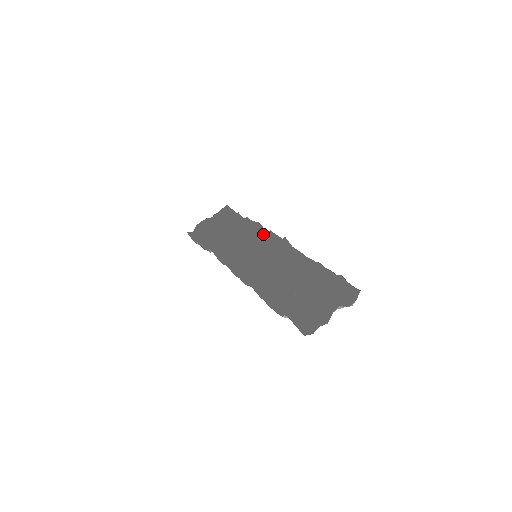
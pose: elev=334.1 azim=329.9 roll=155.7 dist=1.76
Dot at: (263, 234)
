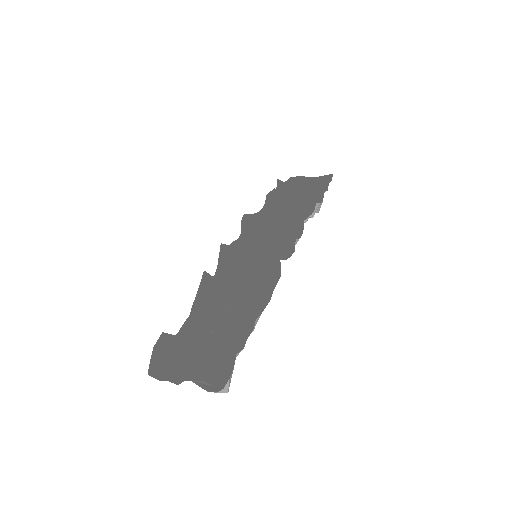
Dot at: (292, 237)
